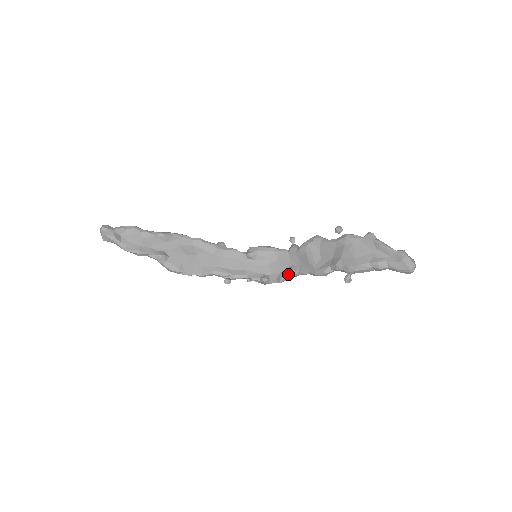
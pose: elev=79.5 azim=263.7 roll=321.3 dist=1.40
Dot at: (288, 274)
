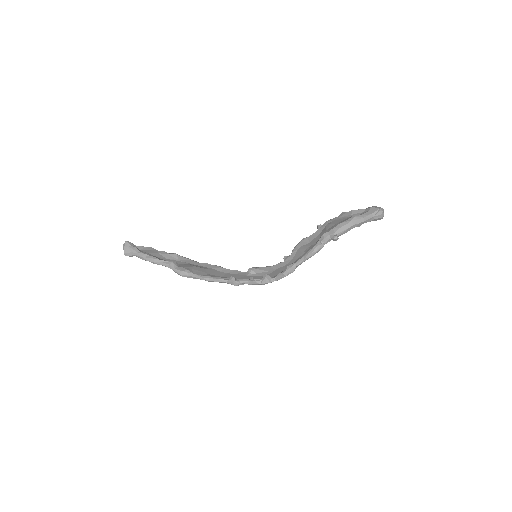
Dot at: (286, 269)
